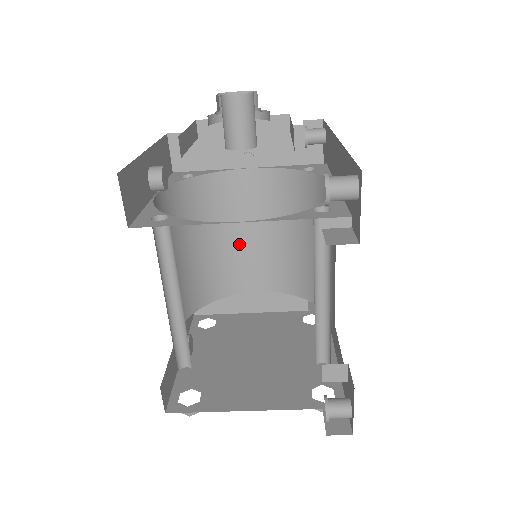
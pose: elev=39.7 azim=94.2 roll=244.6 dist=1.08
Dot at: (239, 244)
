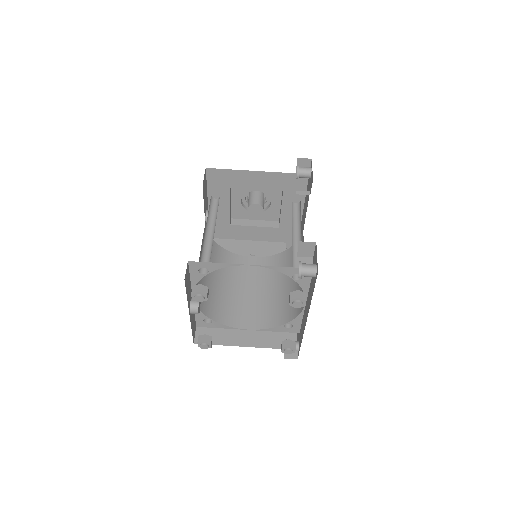
Dot at: (240, 295)
